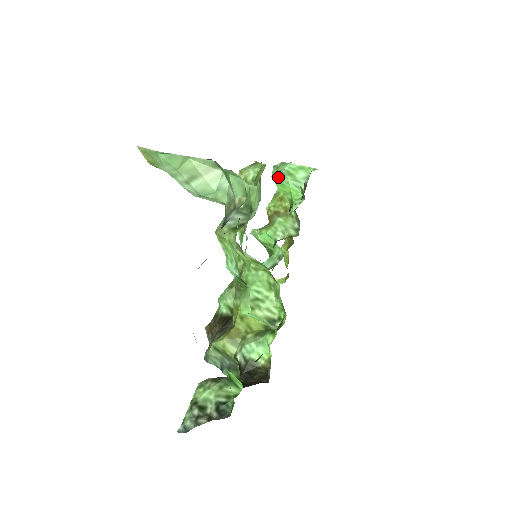
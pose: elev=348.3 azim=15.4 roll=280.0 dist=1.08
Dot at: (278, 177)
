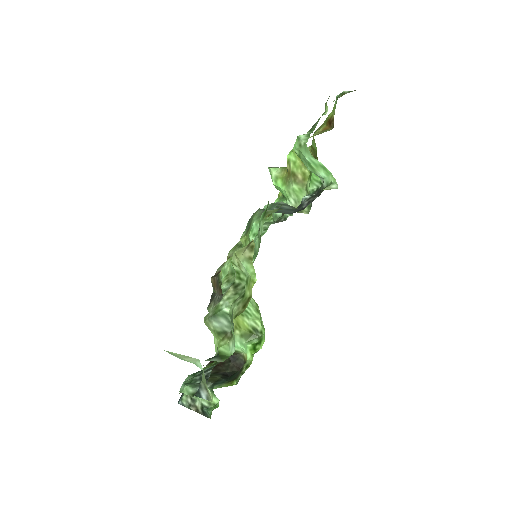
Dot at: (299, 156)
